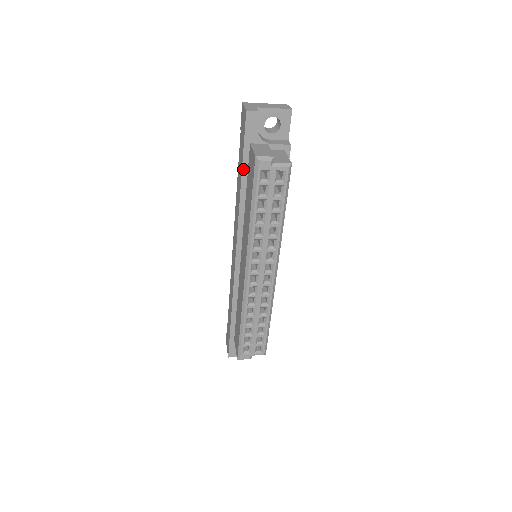
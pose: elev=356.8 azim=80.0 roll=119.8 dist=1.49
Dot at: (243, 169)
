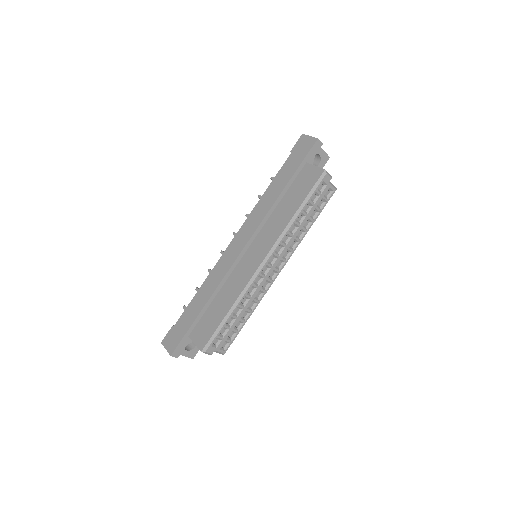
Dot at: (292, 178)
